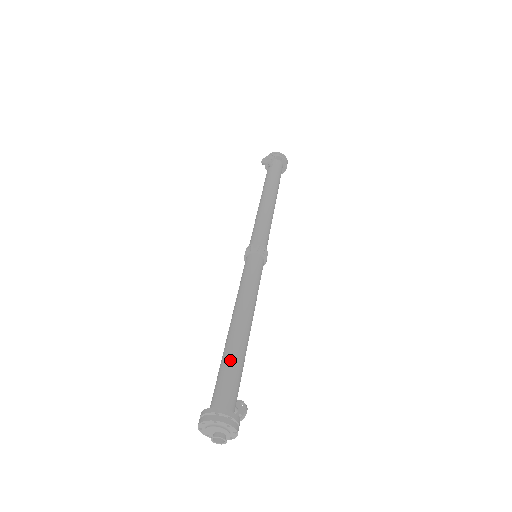
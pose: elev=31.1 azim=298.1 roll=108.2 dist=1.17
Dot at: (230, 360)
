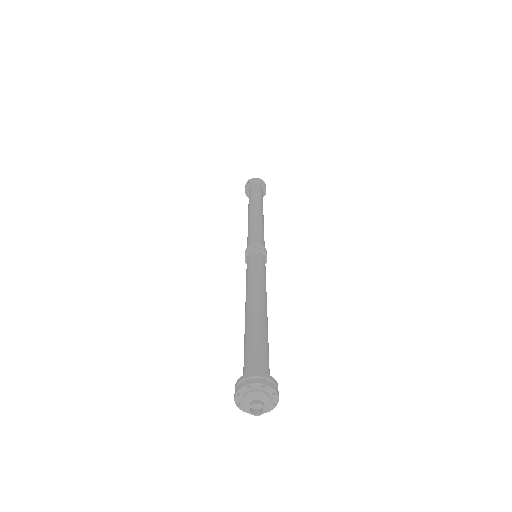
Dot at: (261, 335)
